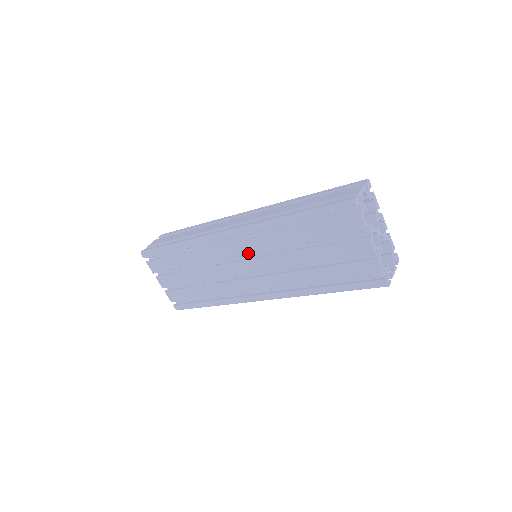
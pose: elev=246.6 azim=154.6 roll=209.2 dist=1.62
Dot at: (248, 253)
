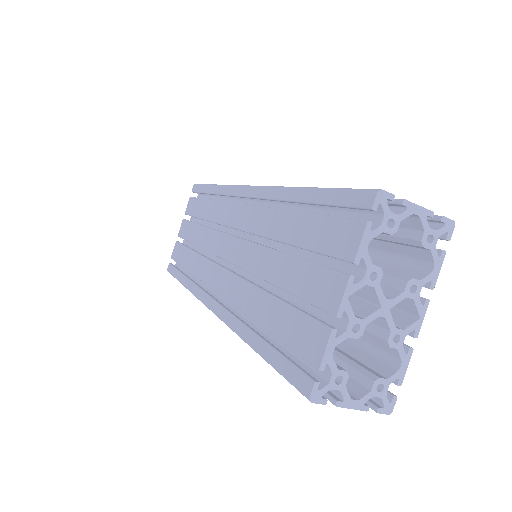
Dot at: (240, 226)
